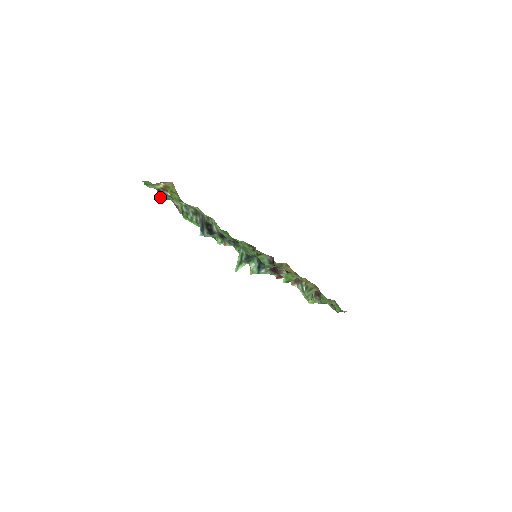
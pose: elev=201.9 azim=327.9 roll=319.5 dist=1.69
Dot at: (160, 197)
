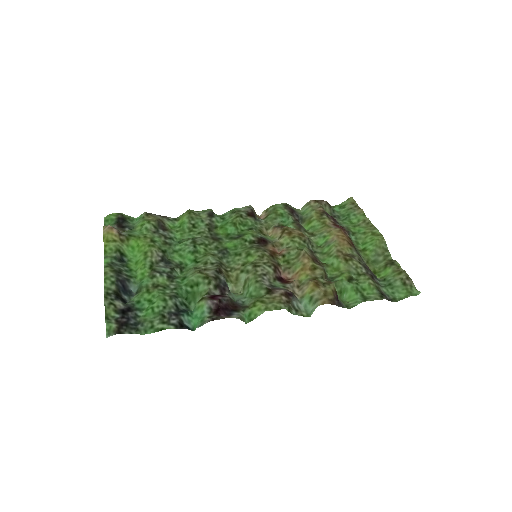
Dot at: (133, 221)
